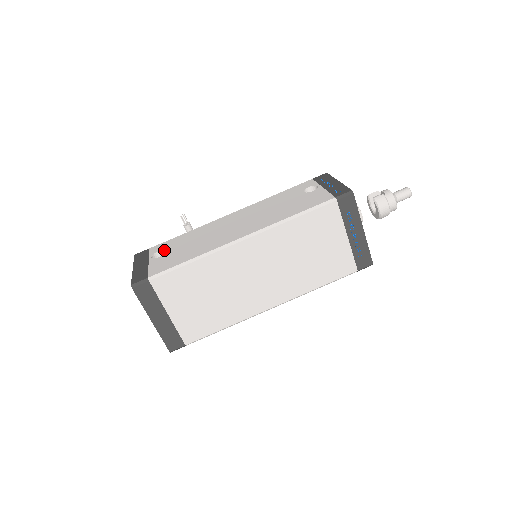
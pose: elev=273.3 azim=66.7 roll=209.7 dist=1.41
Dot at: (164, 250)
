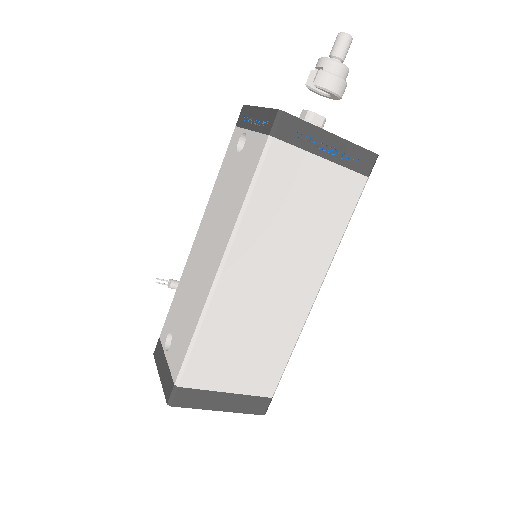
Dot at: (170, 333)
